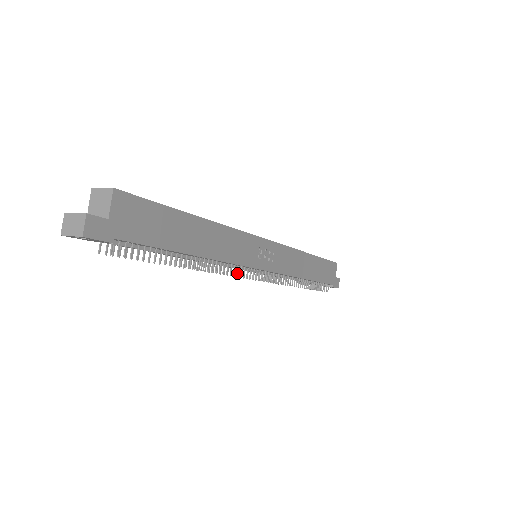
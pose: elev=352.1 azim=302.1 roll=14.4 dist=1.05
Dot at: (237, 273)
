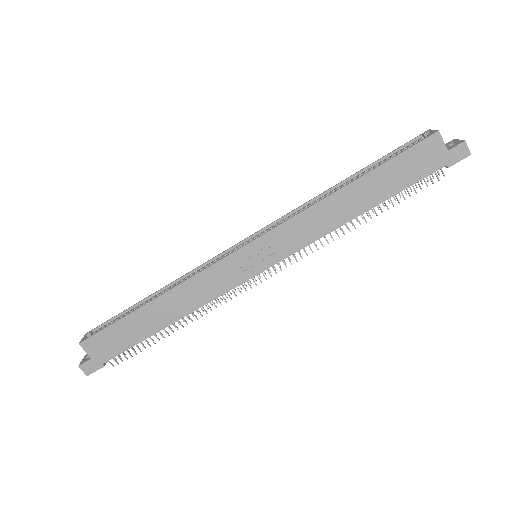
Dot at: (234, 294)
